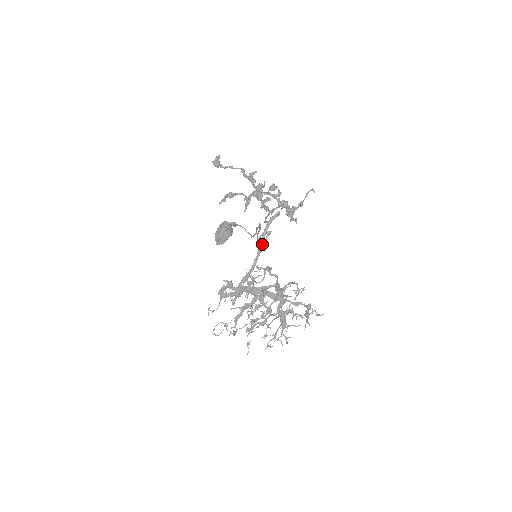
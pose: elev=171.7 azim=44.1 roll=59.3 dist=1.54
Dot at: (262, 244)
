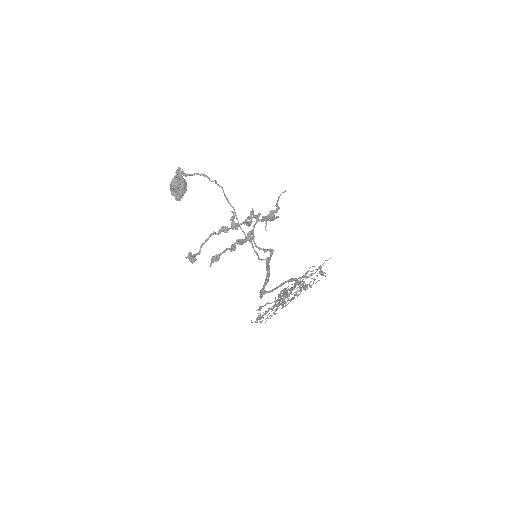
Dot at: (269, 273)
